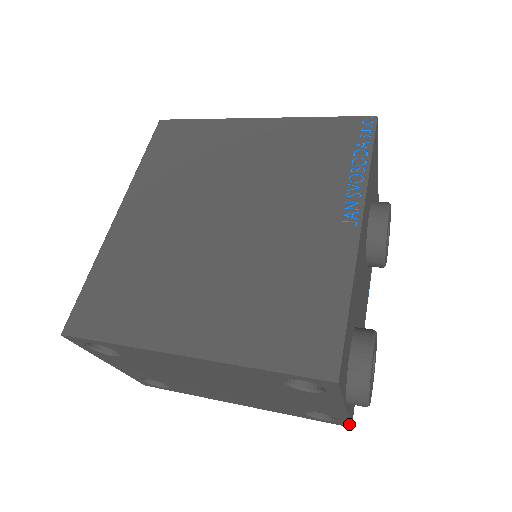
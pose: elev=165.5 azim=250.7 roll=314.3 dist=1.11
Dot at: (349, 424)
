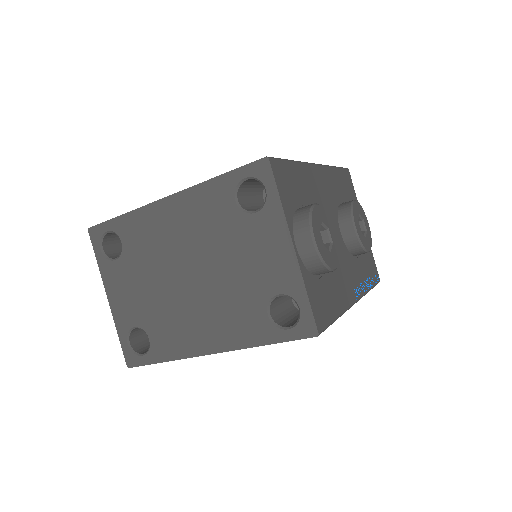
Dot at: (313, 320)
